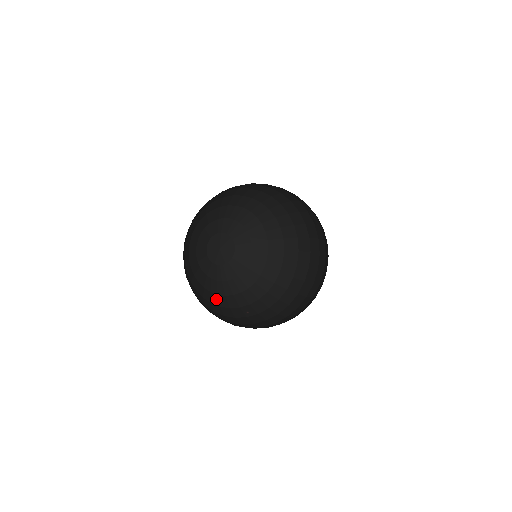
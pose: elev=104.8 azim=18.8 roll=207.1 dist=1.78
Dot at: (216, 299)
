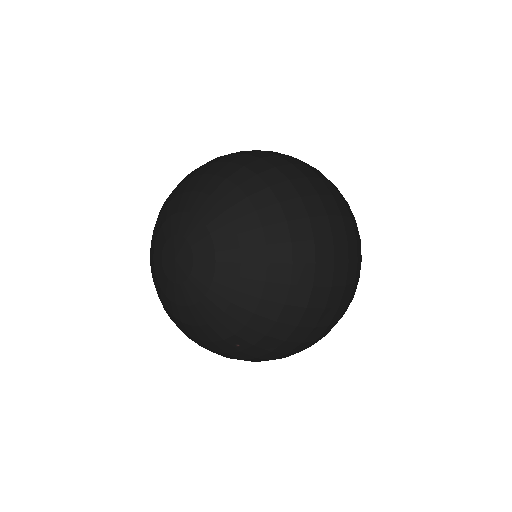
Dot at: (192, 331)
